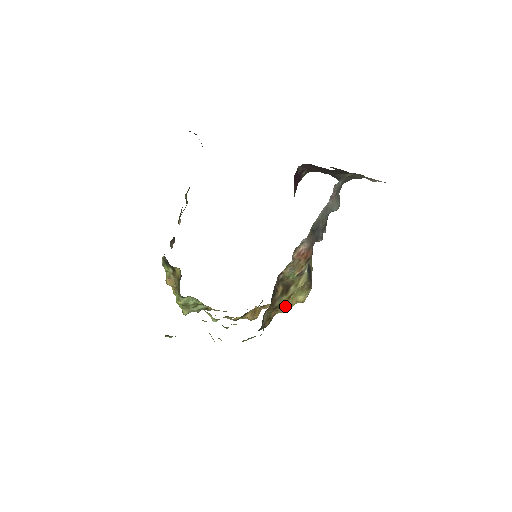
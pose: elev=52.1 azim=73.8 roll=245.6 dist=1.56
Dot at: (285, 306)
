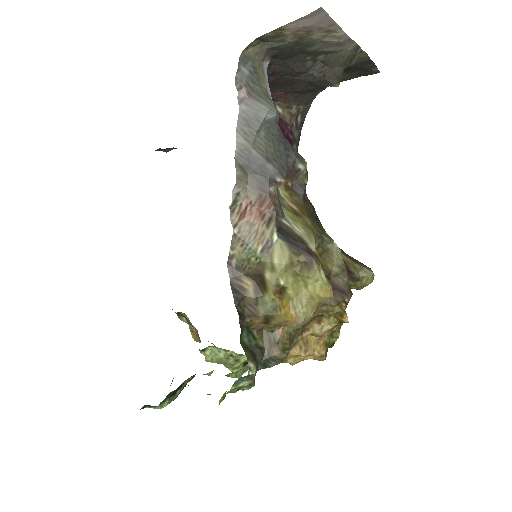
Dot at: (286, 312)
